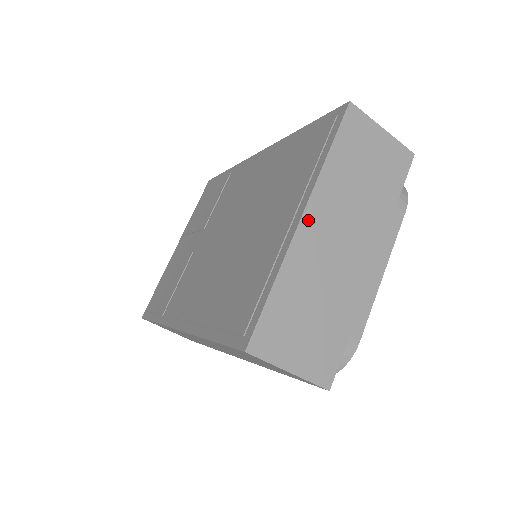
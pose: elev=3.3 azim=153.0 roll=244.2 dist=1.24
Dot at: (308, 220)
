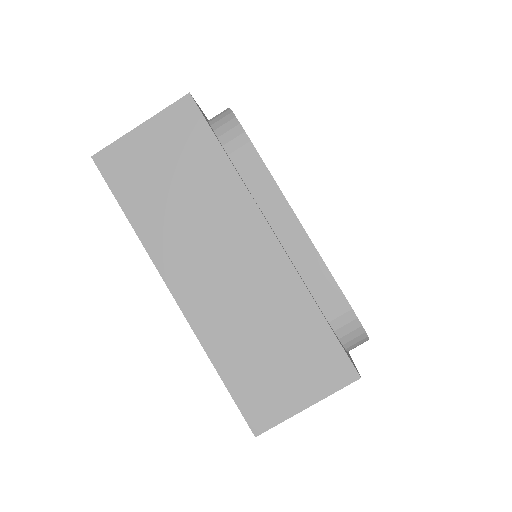
Dot at: (180, 290)
